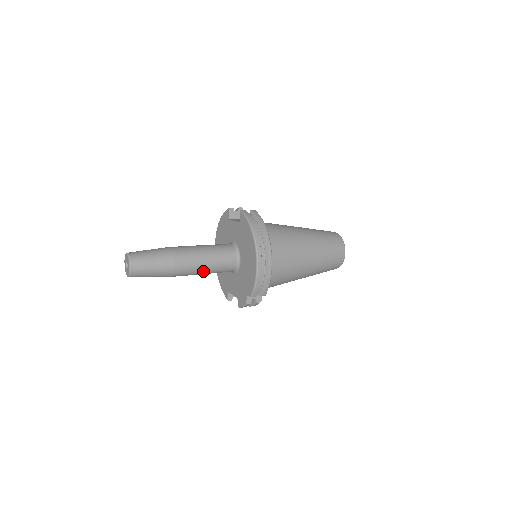
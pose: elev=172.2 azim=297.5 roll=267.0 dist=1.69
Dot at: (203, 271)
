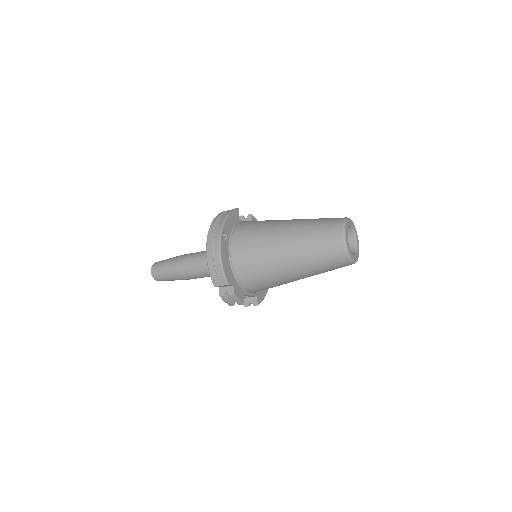
Dot at: (201, 271)
